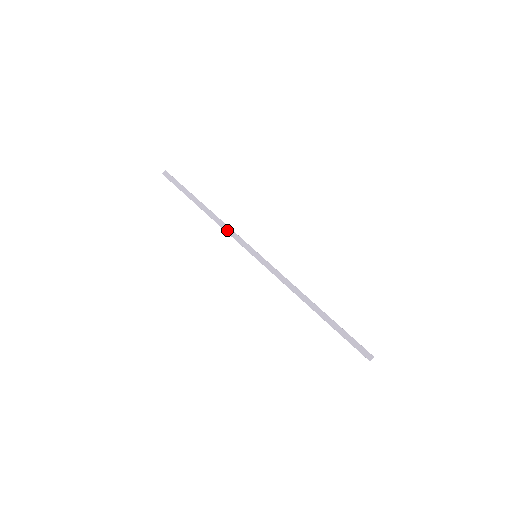
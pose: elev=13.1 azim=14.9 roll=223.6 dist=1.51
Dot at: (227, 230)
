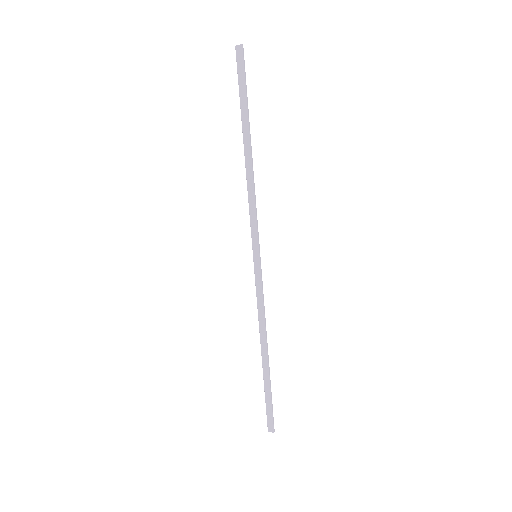
Dot at: (250, 200)
